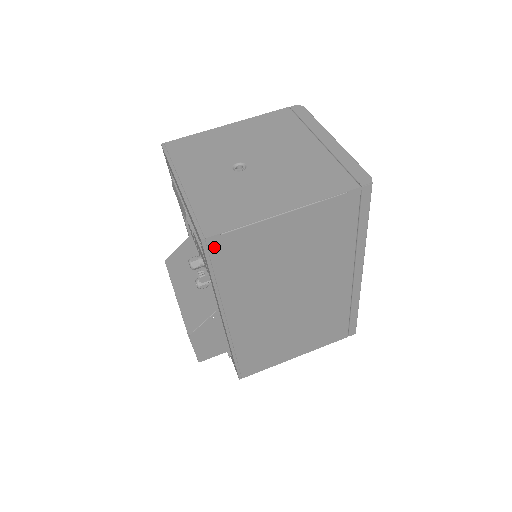
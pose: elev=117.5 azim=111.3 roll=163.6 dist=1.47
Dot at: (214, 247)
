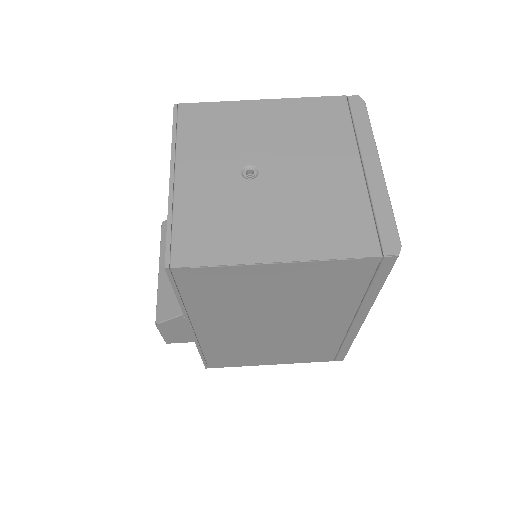
Dot at: (181, 276)
